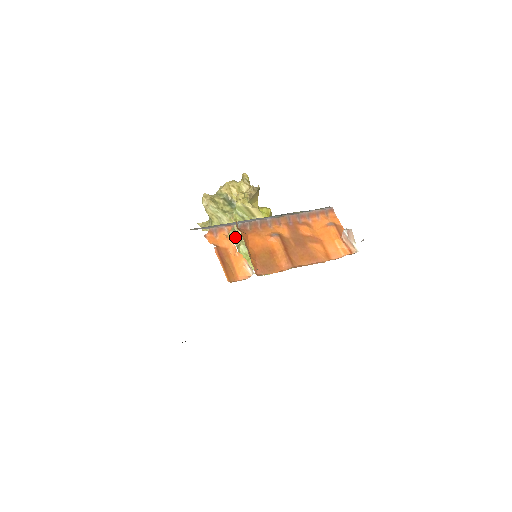
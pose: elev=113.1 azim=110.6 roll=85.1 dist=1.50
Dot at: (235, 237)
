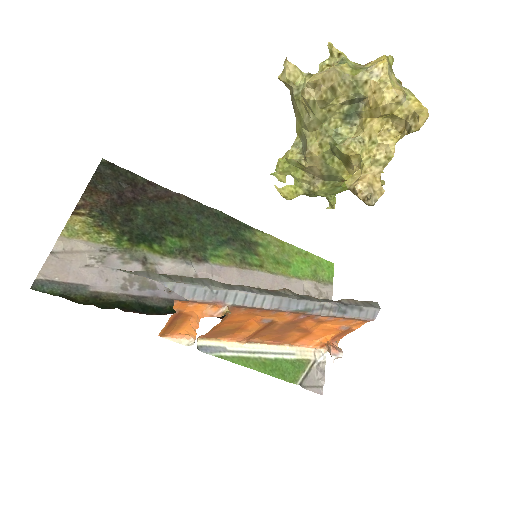
Dot at: (303, 140)
